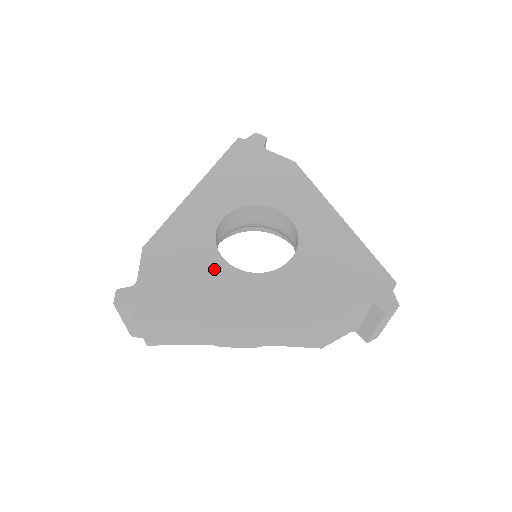
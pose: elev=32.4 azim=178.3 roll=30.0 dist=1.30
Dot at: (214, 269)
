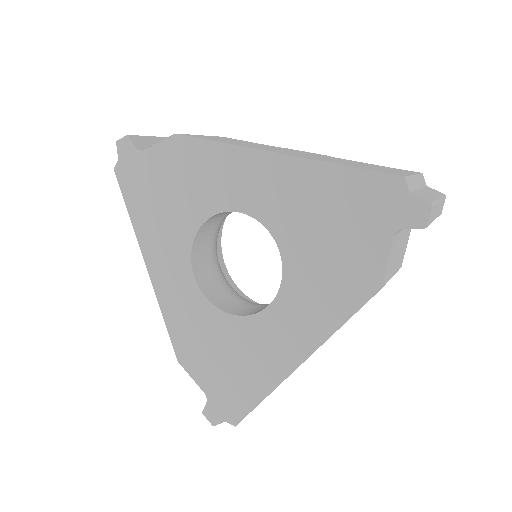
Dot at: (238, 333)
